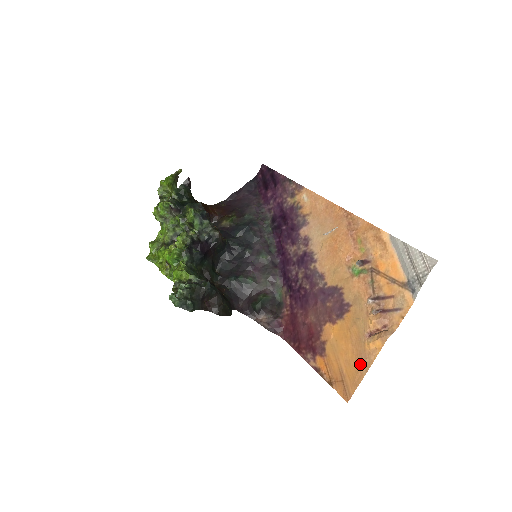
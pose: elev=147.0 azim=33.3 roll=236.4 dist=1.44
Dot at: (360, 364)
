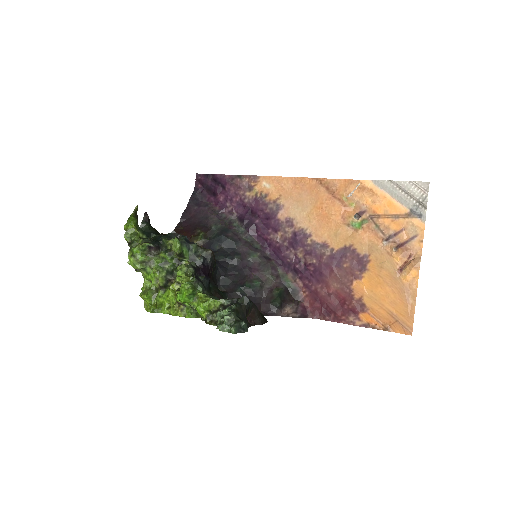
Dot at: (406, 298)
